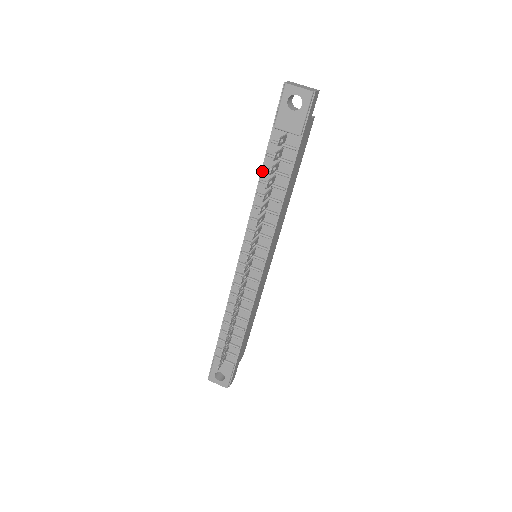
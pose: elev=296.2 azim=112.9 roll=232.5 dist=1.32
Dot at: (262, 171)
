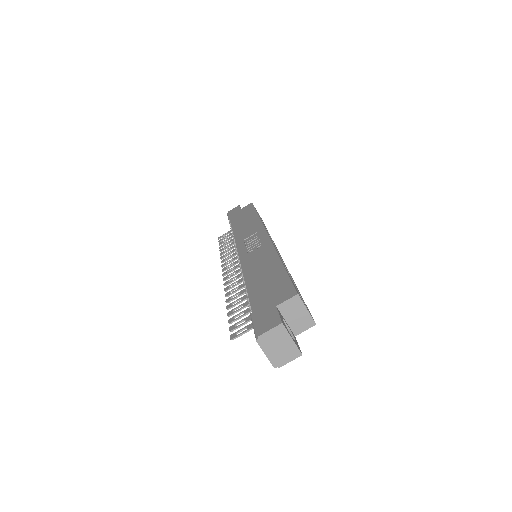
Dot at: (247, 289)
